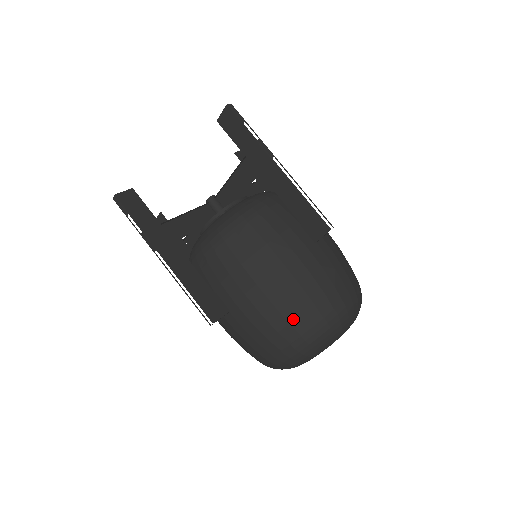
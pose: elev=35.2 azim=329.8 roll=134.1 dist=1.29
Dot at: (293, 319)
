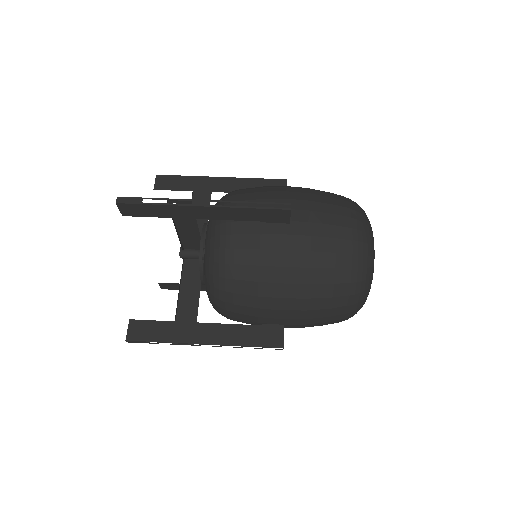
Dot at: (332, 292)
